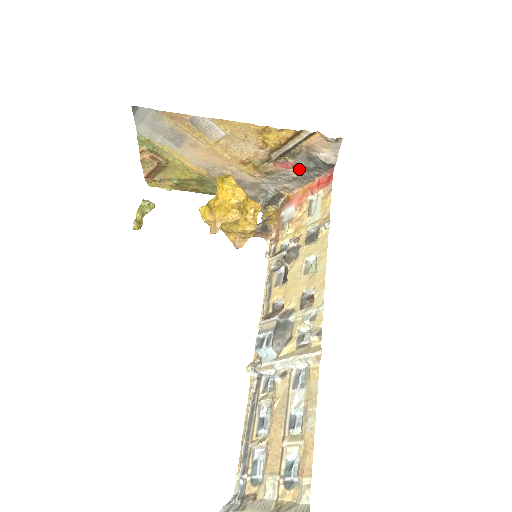
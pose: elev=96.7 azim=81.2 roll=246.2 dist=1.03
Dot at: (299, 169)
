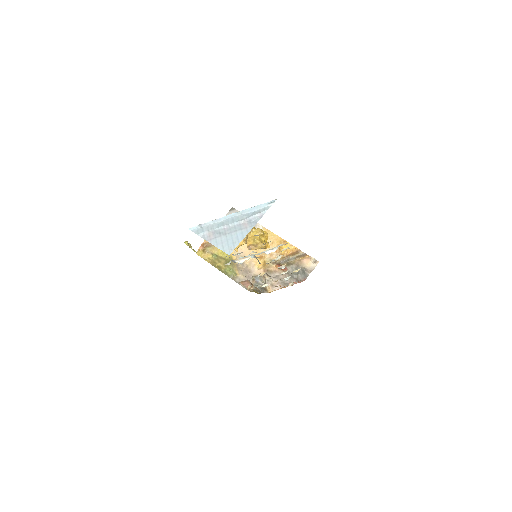
Dot at: (287, 274)
